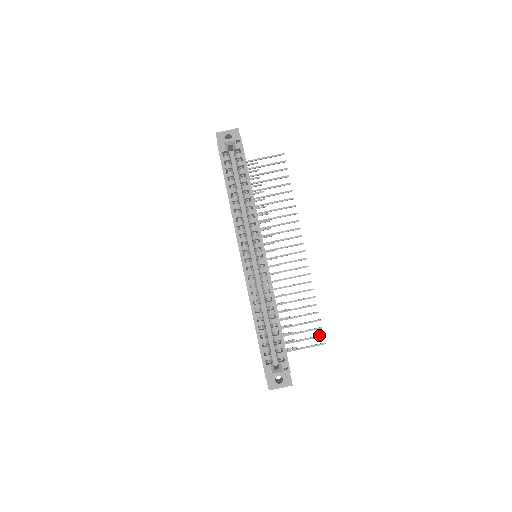
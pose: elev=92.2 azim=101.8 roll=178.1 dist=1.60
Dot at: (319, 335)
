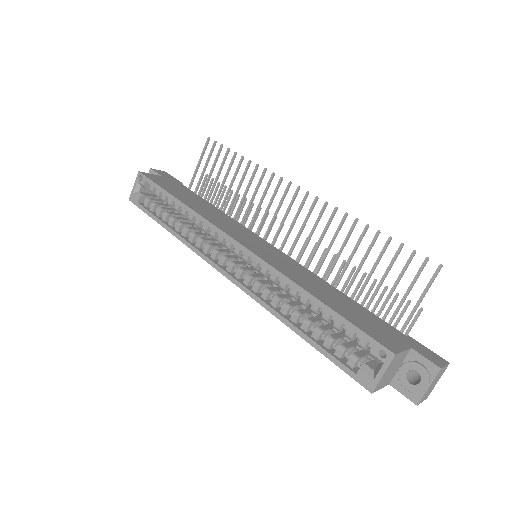
Dot at: (422, 264)
